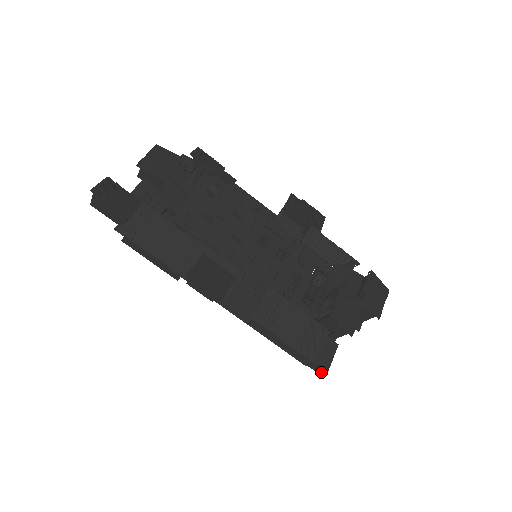
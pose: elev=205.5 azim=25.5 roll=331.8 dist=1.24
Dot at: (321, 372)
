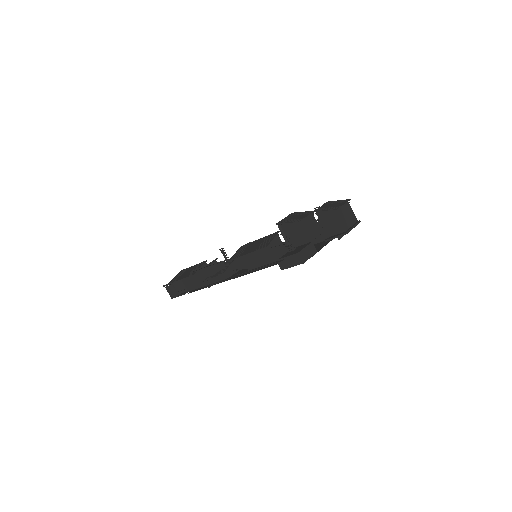
Dot at: (300, 260)
